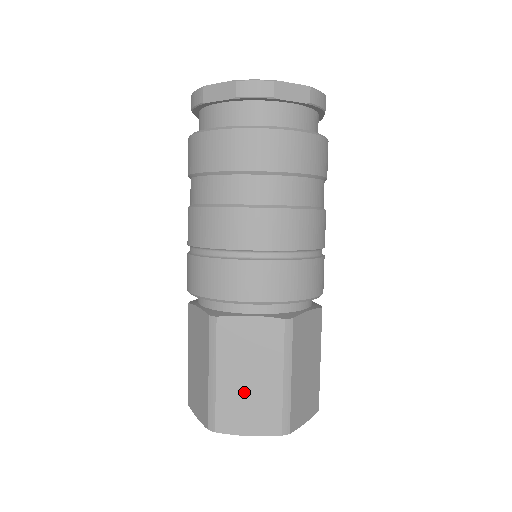
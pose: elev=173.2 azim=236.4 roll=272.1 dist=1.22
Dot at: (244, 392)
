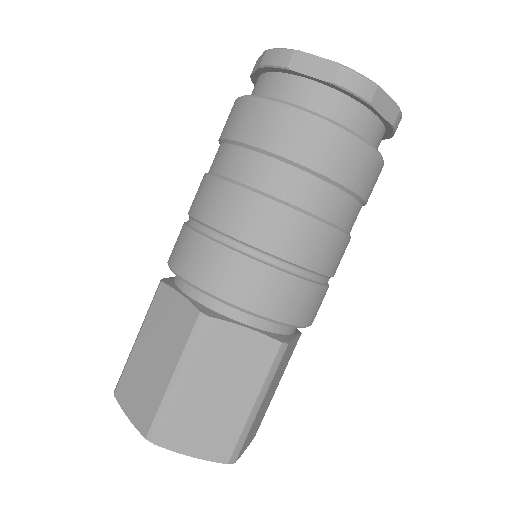
Dot at: (206, 408)
